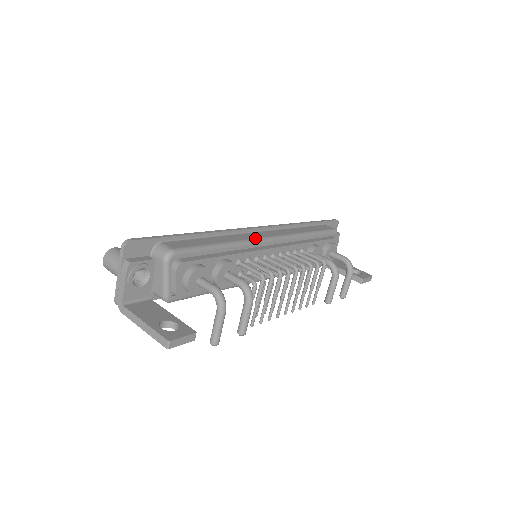
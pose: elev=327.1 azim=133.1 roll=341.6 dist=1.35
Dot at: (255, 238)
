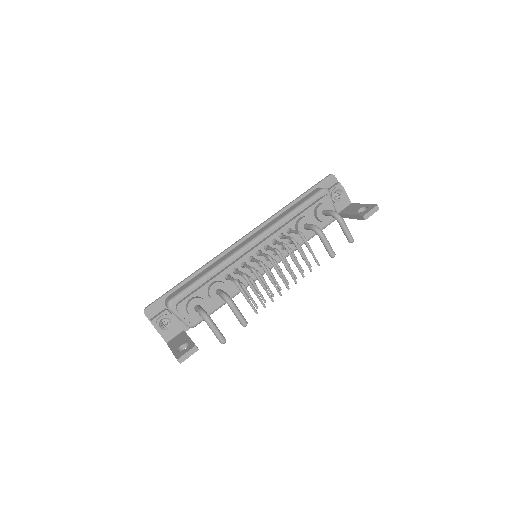
Dot at: (235, 251)
